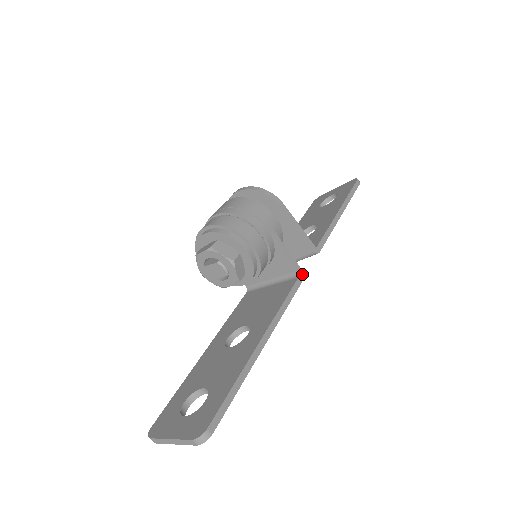
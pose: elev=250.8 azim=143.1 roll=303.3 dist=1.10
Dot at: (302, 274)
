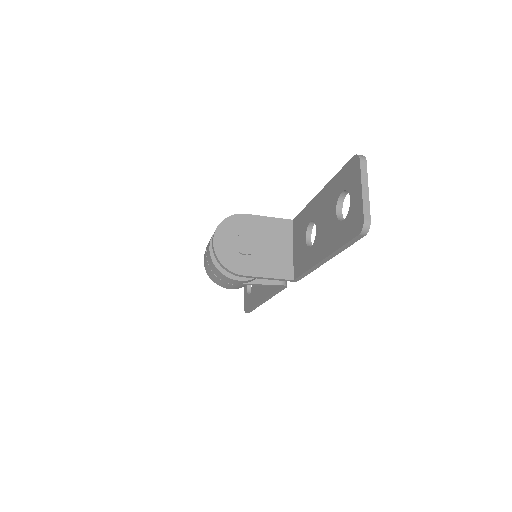
Dot at: (285, 286)
